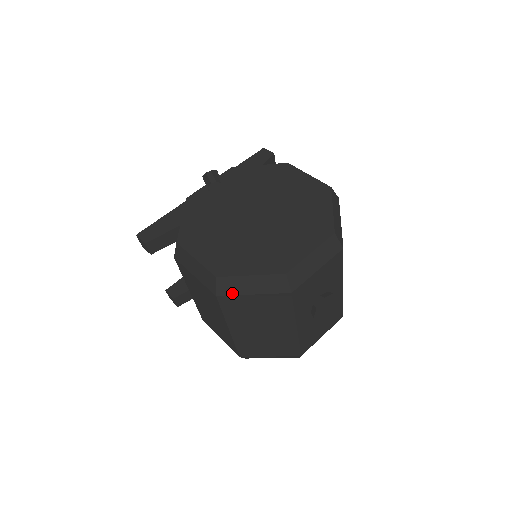
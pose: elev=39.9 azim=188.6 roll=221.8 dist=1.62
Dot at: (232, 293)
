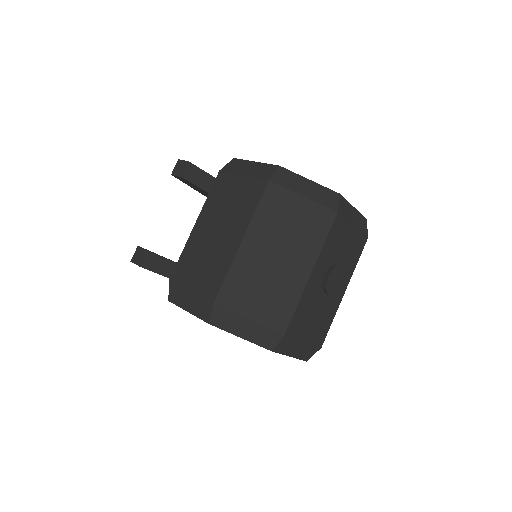
Dot at: (285, 186)
